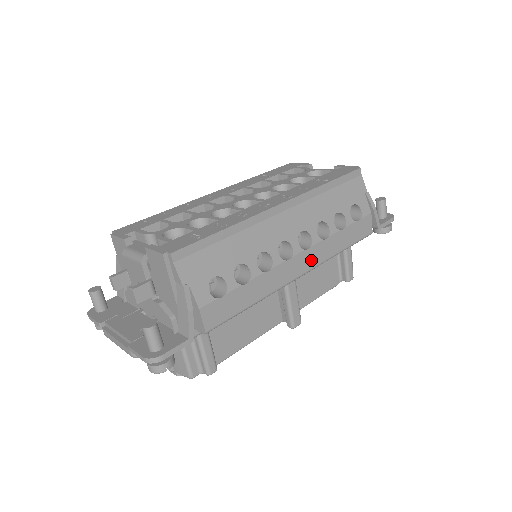
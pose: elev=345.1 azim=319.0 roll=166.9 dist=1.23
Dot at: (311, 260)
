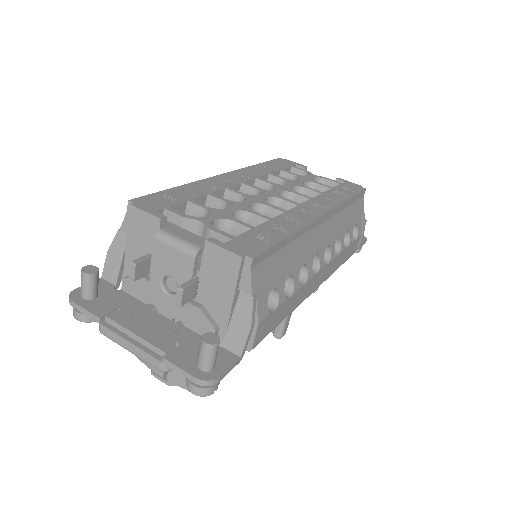
Dot at: (324, 275)
